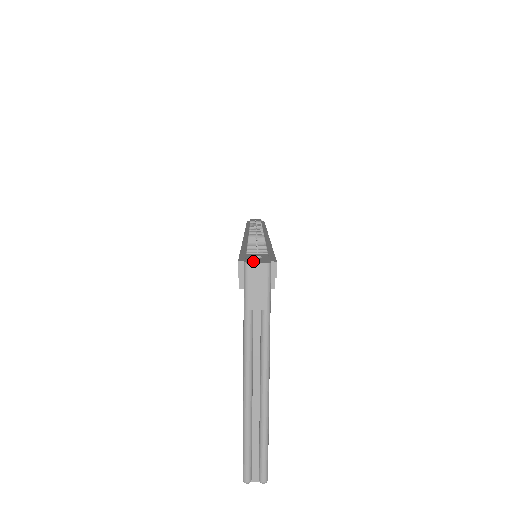
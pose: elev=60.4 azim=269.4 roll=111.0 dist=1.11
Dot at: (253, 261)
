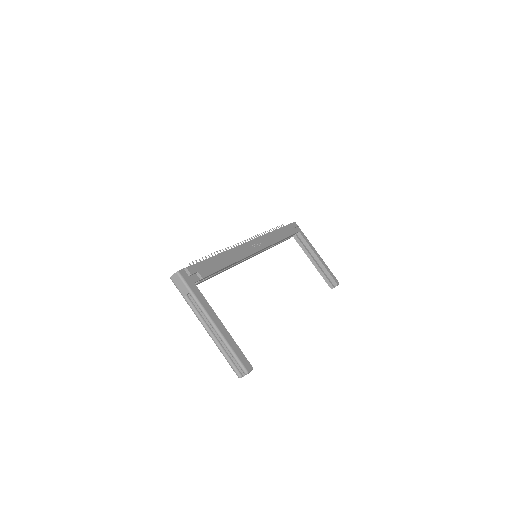
Dot at: (174, 275)
